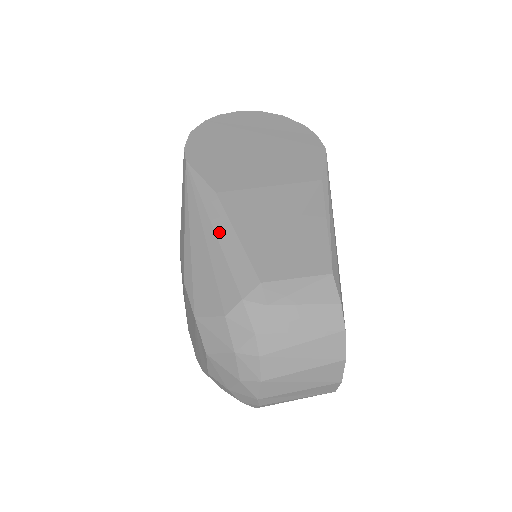
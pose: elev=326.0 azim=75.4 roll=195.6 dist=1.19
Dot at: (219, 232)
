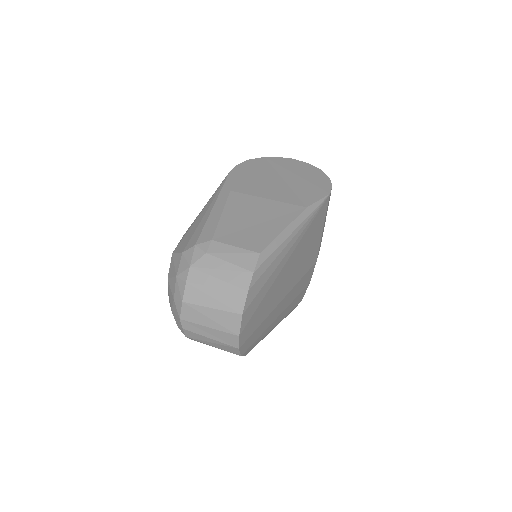
Dot at: (214, 210)
